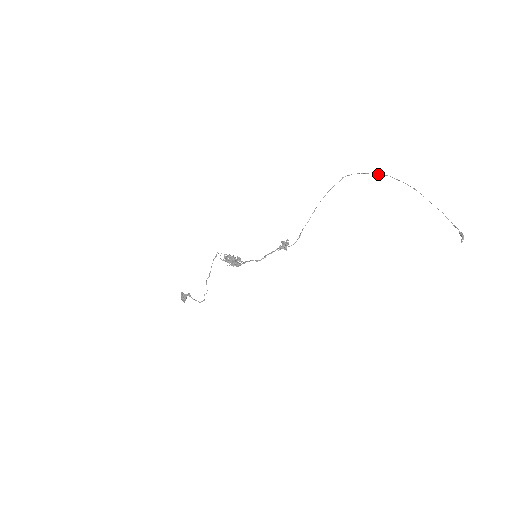
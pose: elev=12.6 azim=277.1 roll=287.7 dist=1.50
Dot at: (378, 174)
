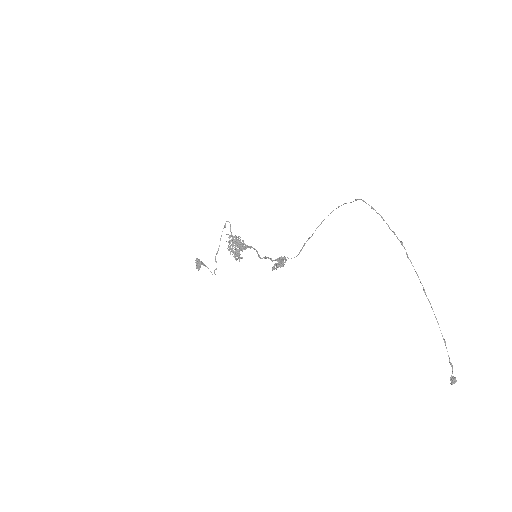
Dot at: (393, 232)
